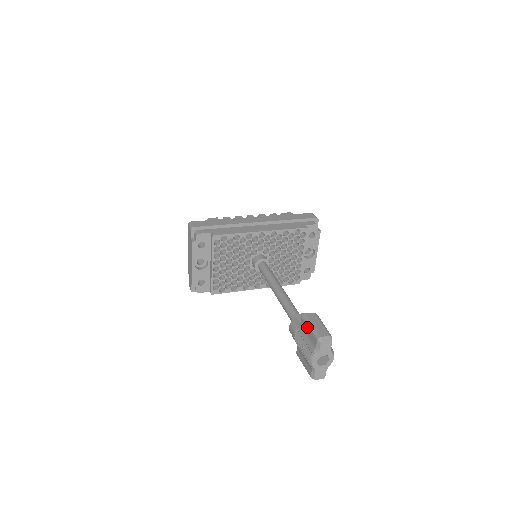
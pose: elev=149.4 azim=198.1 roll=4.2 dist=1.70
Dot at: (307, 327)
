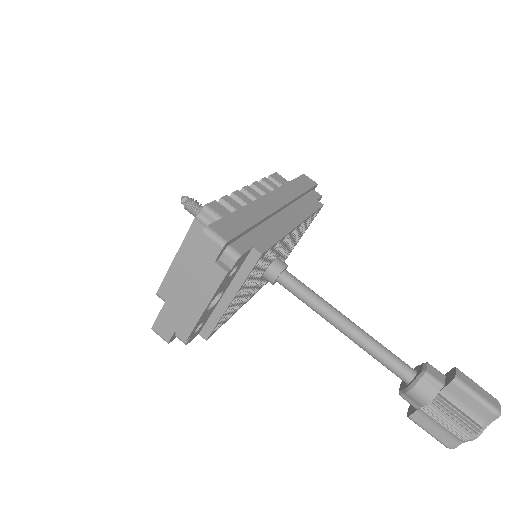
Dot at: (468, 396)
